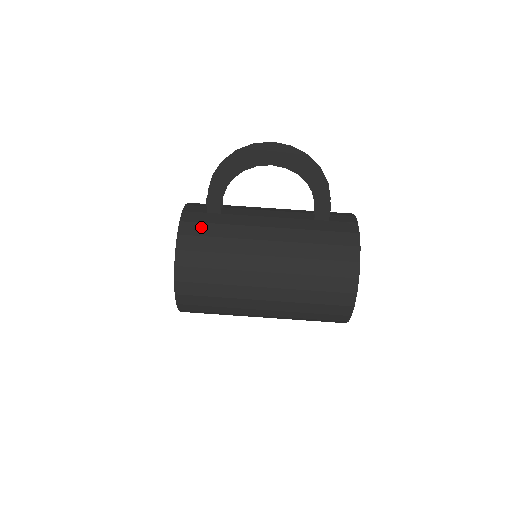
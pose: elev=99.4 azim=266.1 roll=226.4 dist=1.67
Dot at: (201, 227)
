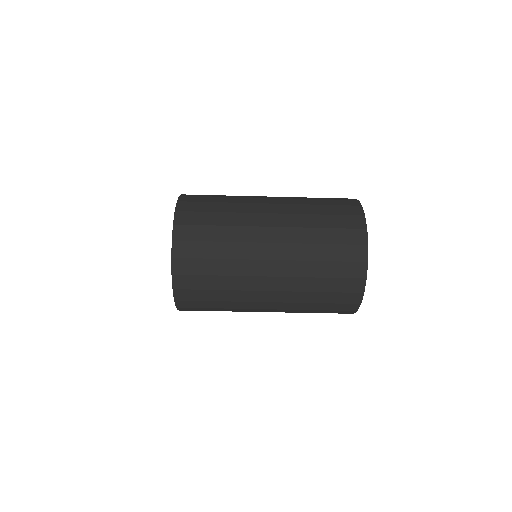
Dot at: (197, 294)
